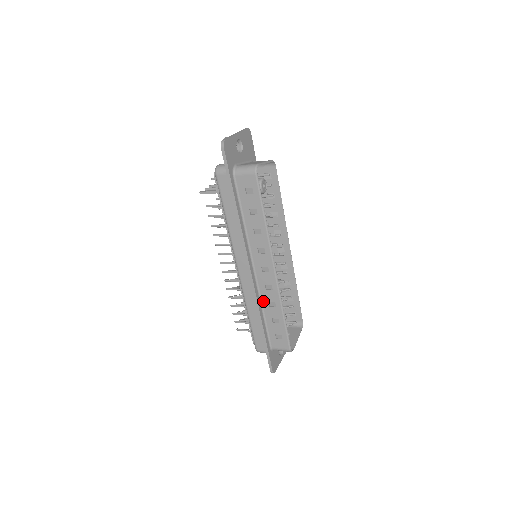
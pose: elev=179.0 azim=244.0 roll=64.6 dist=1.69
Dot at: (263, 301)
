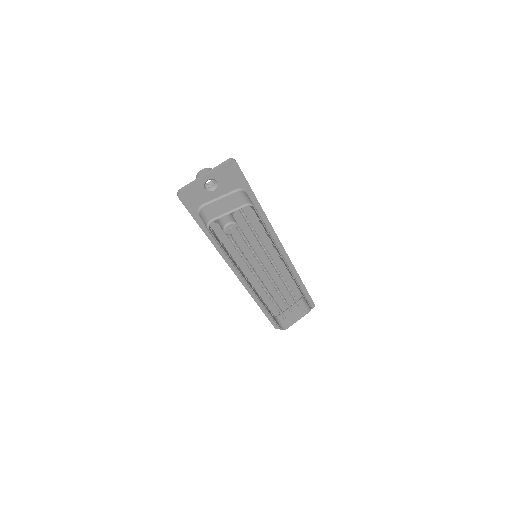
Dot at: occluded
